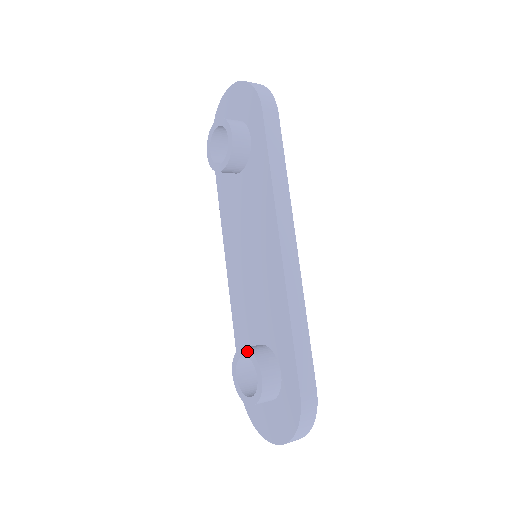
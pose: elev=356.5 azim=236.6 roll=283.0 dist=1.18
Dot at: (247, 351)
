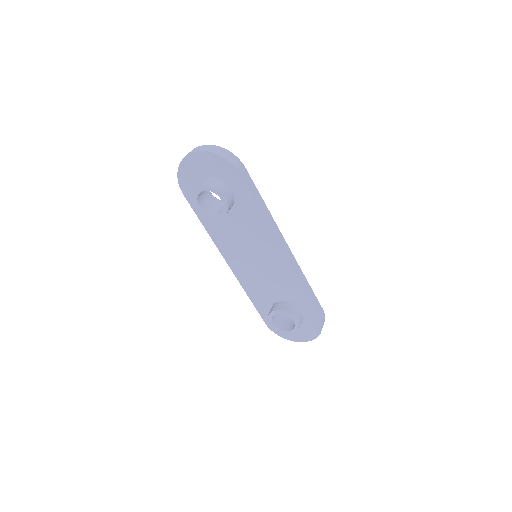
Dot at: (281, 312)
